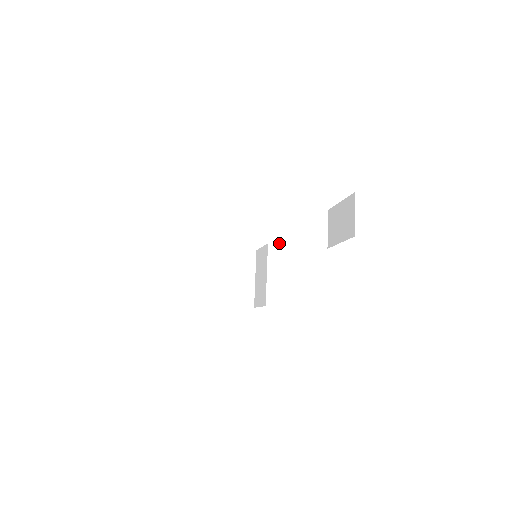
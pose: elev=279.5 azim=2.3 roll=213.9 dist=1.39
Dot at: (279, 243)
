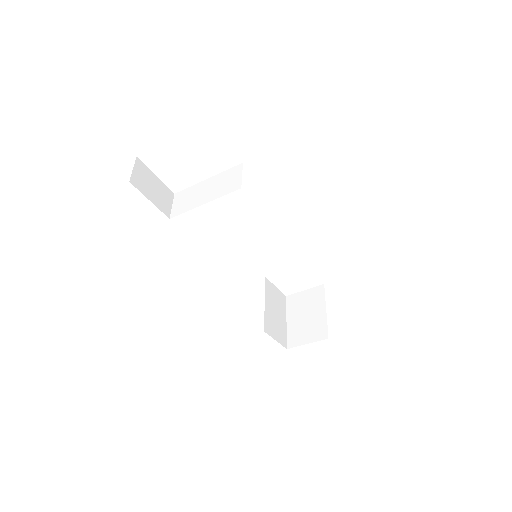
Dot at: (202, 204)
